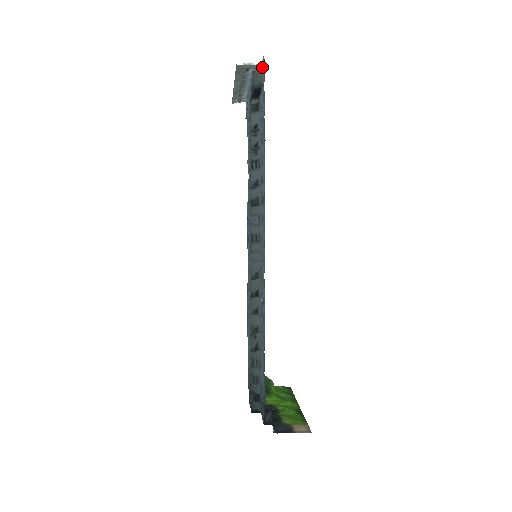
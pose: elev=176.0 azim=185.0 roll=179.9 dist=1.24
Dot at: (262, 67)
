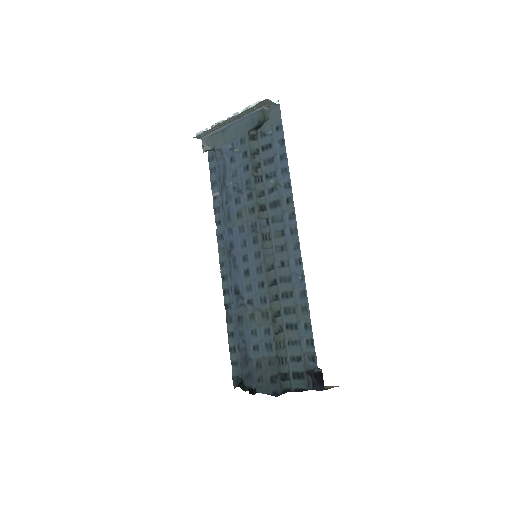
Dot at: (269, 108)
